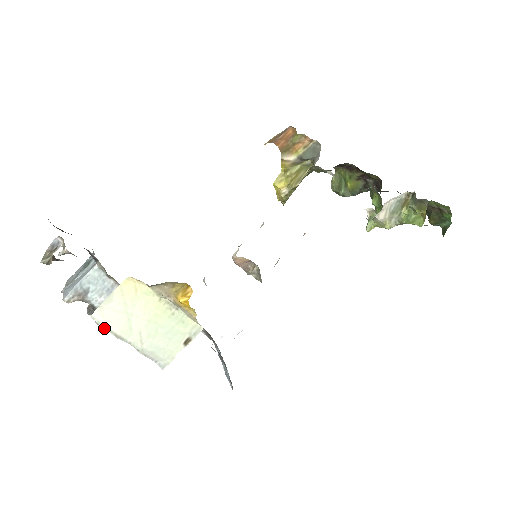
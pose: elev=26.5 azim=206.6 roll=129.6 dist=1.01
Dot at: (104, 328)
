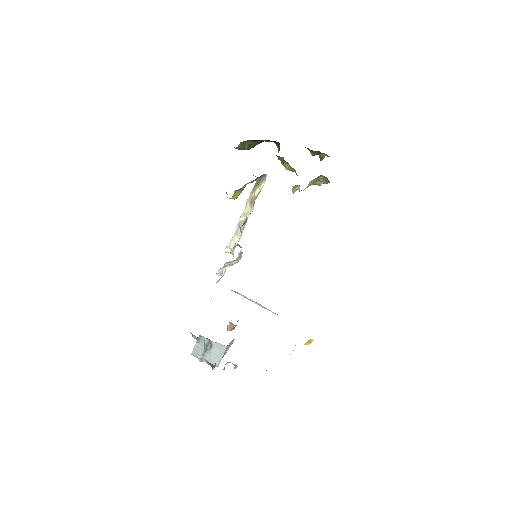
Dot at: occluded
